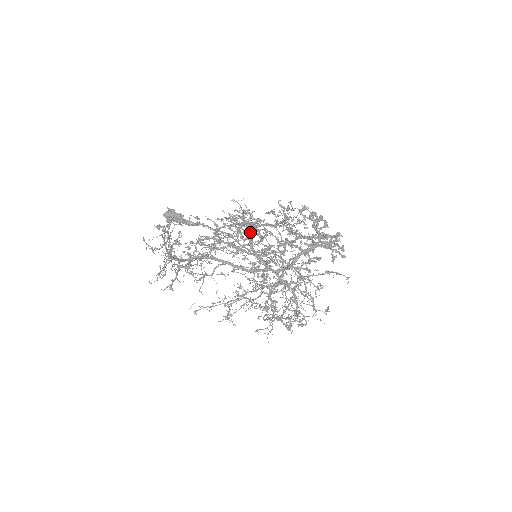
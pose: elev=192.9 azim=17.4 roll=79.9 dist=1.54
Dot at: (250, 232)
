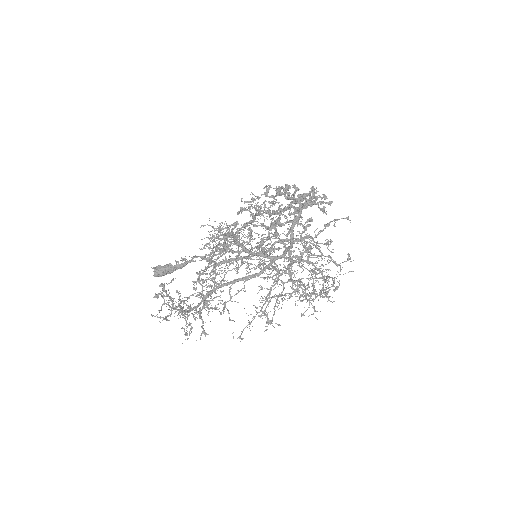
Dot at: occluded
